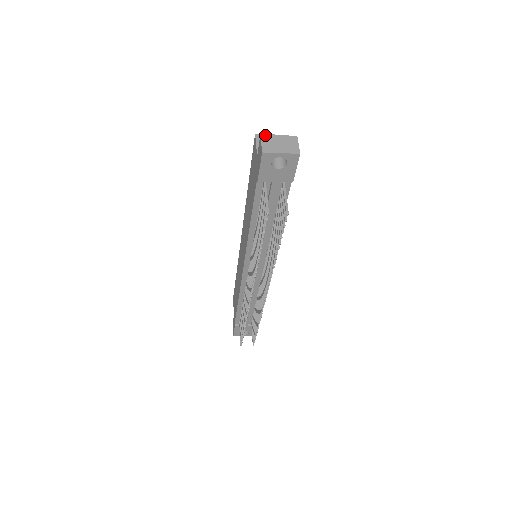
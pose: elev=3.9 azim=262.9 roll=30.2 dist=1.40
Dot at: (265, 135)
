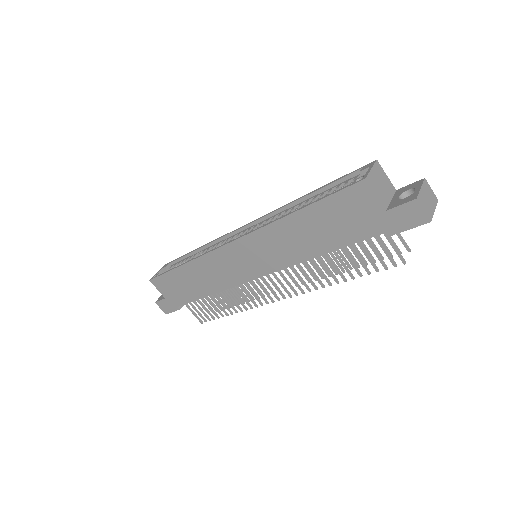
Dot at: (418, 196)
